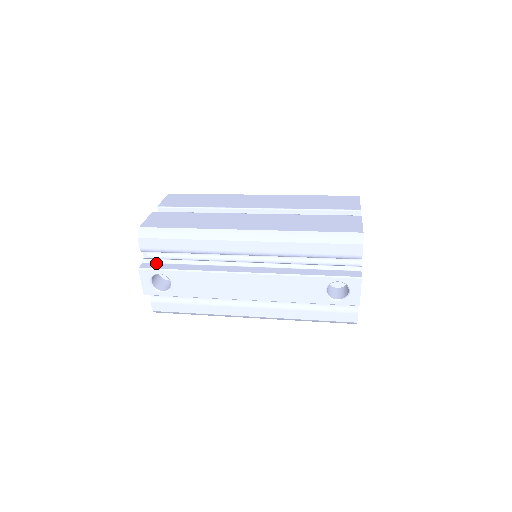
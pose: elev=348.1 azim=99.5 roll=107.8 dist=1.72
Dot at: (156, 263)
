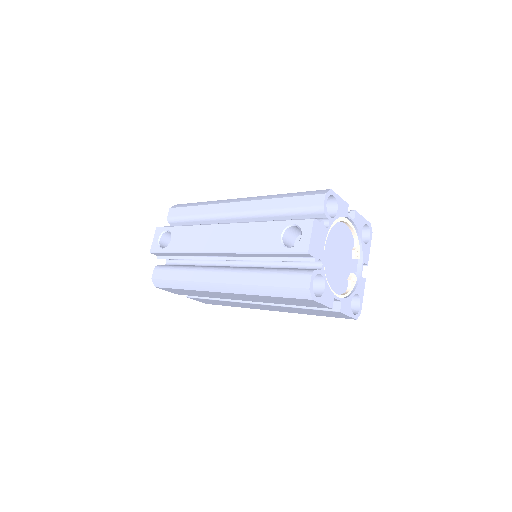
Dot at: occluded
